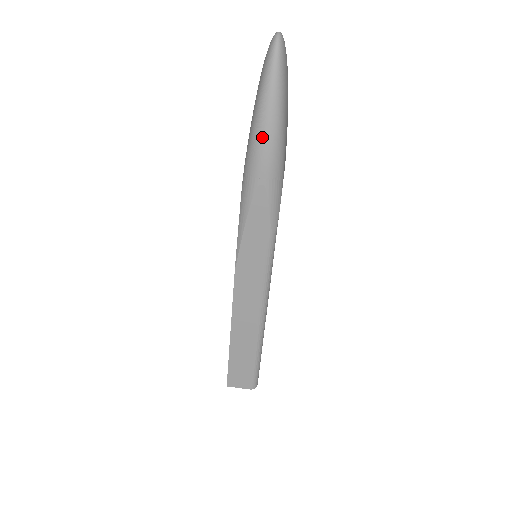
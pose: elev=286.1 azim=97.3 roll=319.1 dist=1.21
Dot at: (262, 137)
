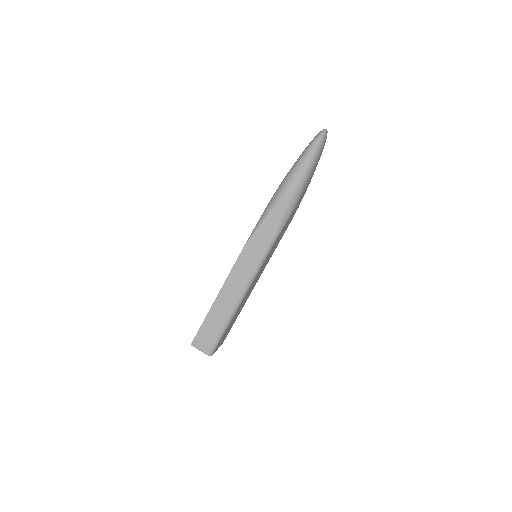
Dot at: (296, 173)
